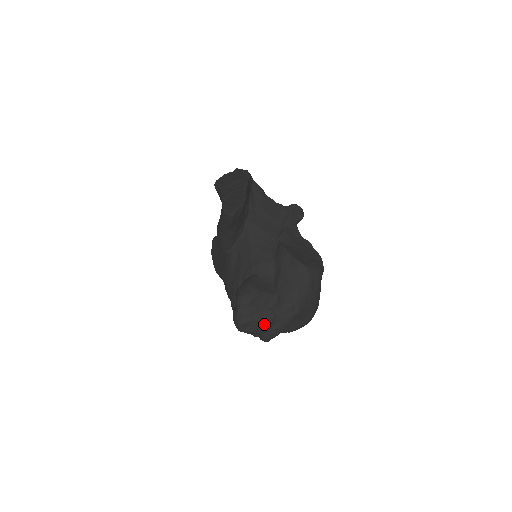
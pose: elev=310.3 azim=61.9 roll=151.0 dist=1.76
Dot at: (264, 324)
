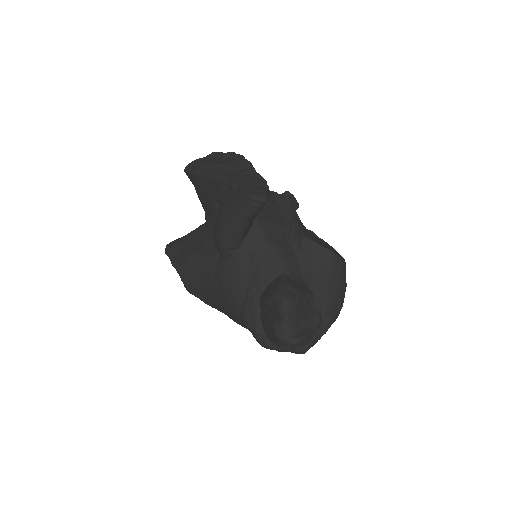
Dot at: (312, 331)
